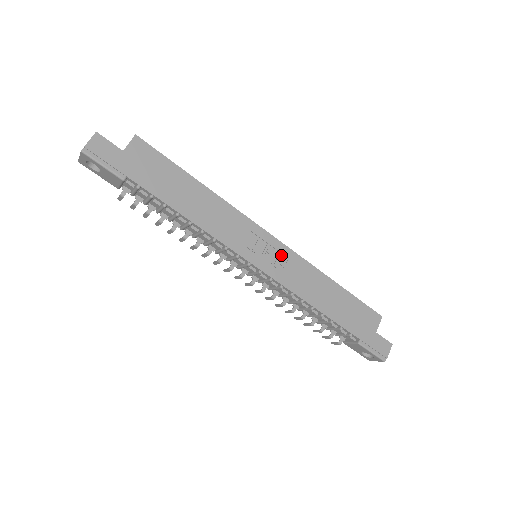
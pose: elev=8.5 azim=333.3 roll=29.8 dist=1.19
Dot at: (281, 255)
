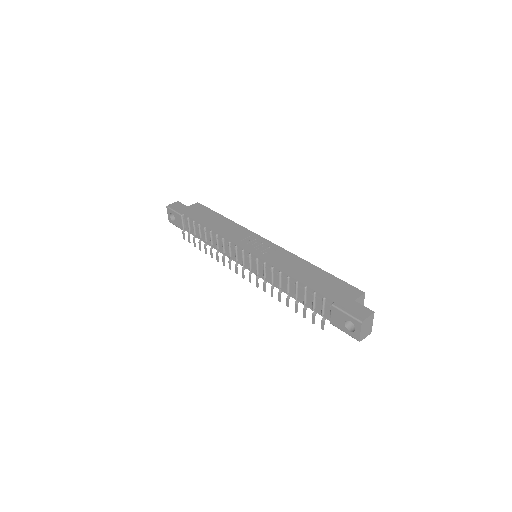
Dot at: (270, 248)
